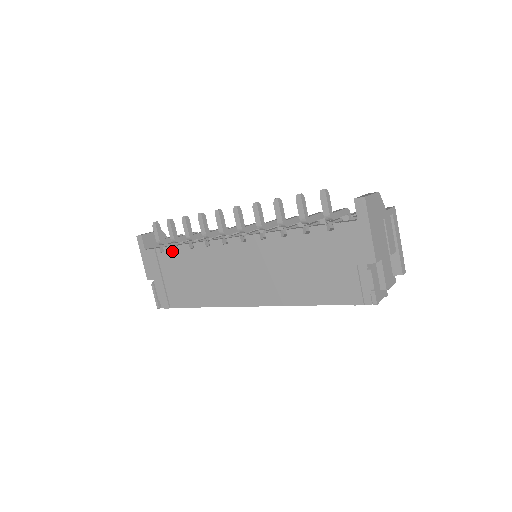
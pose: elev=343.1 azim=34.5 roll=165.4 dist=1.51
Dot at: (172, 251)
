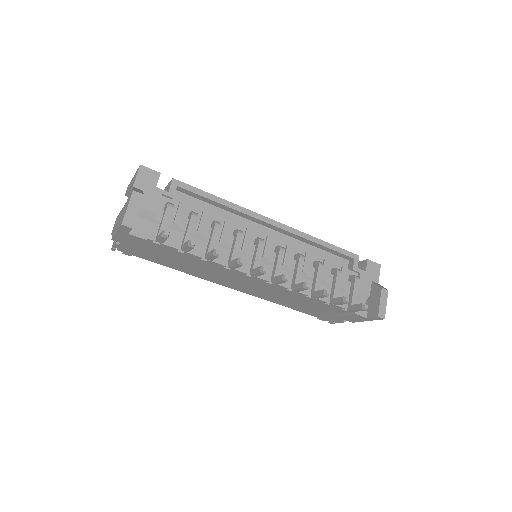
Dot at: (173, 250)
